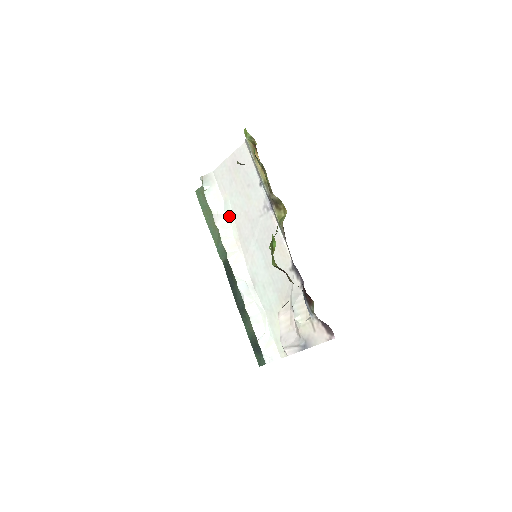
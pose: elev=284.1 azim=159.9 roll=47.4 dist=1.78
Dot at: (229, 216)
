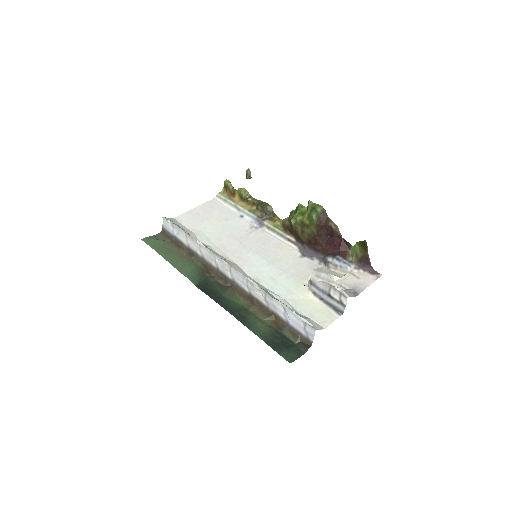
Dot at: (206, 241)
